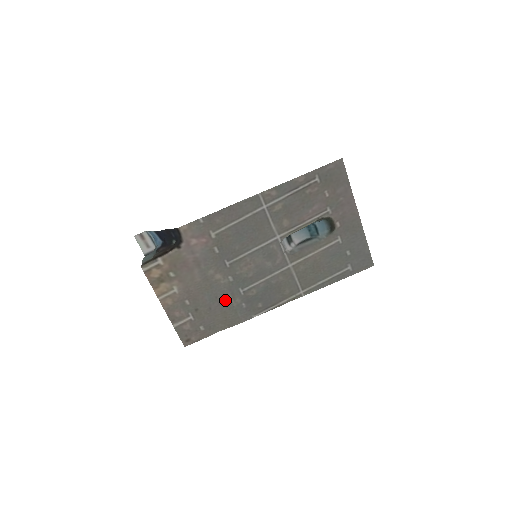
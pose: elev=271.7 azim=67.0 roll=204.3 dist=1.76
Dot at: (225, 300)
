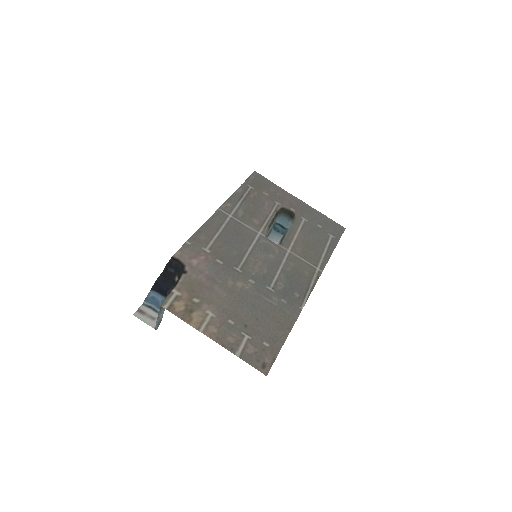
Dot at: (263, 304)
